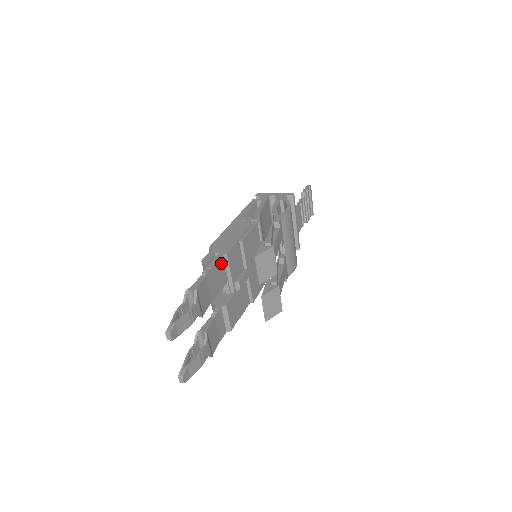
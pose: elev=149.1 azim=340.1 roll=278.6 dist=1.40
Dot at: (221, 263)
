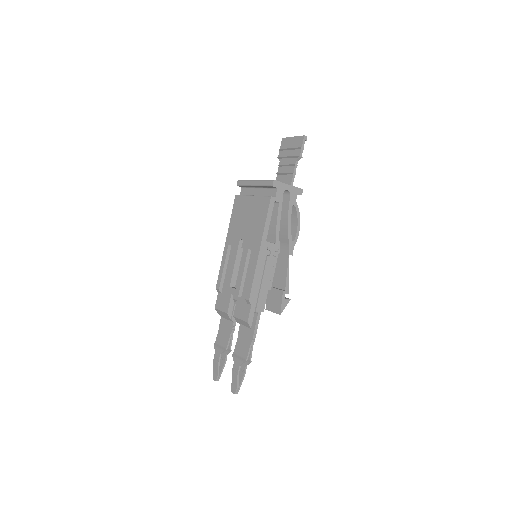
Dot at: (256, 316)
